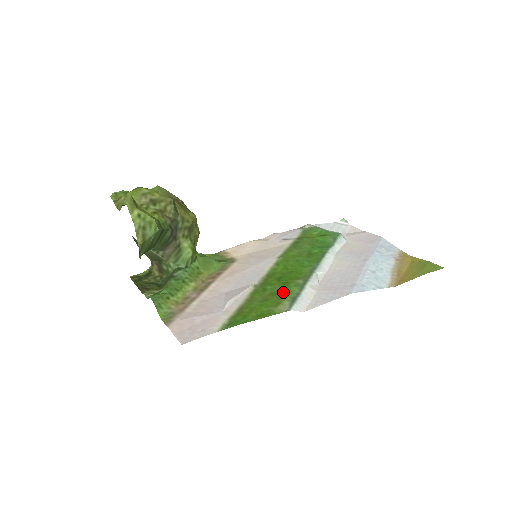
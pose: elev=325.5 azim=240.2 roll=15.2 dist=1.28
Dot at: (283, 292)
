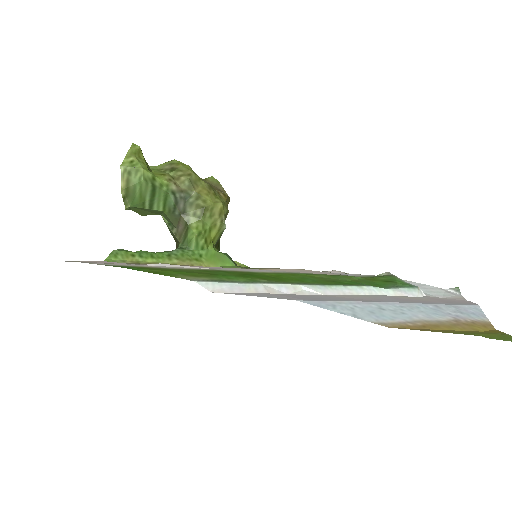
Dot at: (223, 276)
